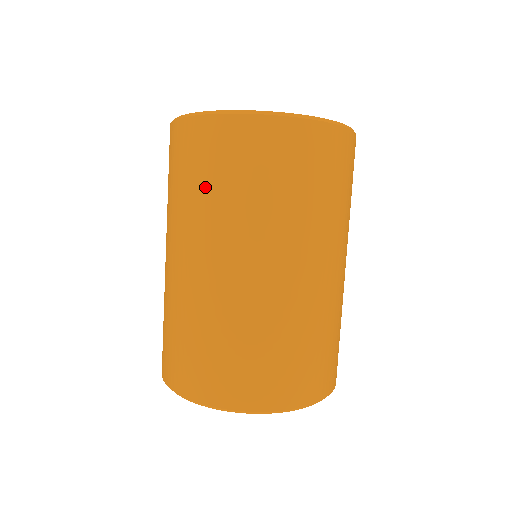
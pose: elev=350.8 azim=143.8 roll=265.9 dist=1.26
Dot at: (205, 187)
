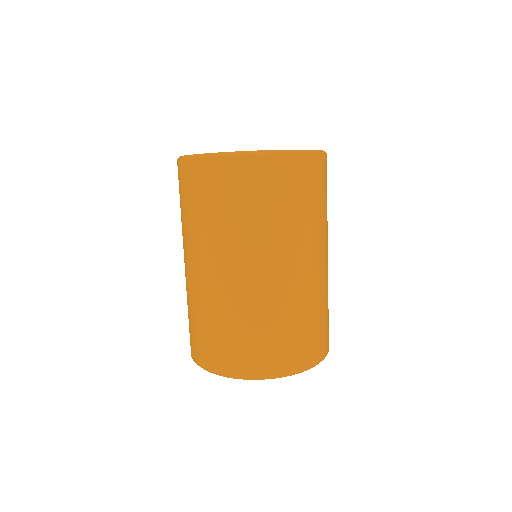
Dot at: (281, 210)
